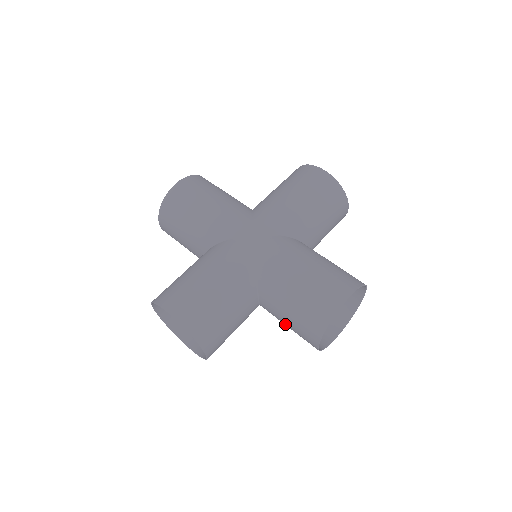
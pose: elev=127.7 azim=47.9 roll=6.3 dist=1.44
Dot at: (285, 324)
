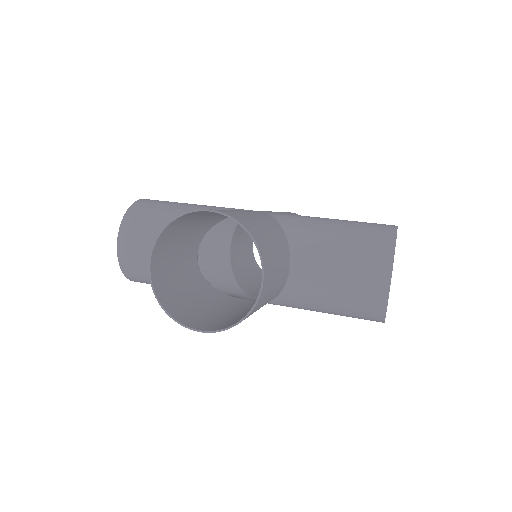
Dot at: (333, 282)
